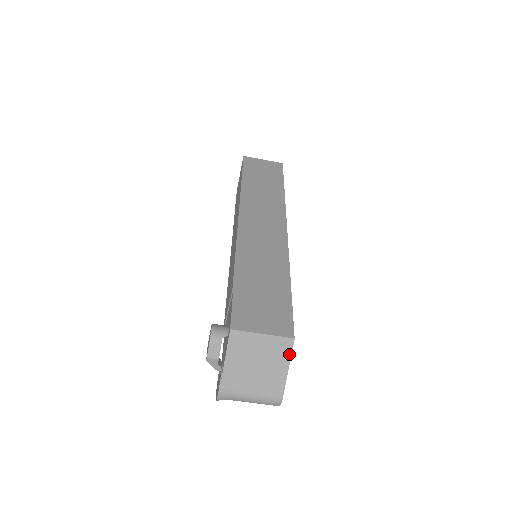
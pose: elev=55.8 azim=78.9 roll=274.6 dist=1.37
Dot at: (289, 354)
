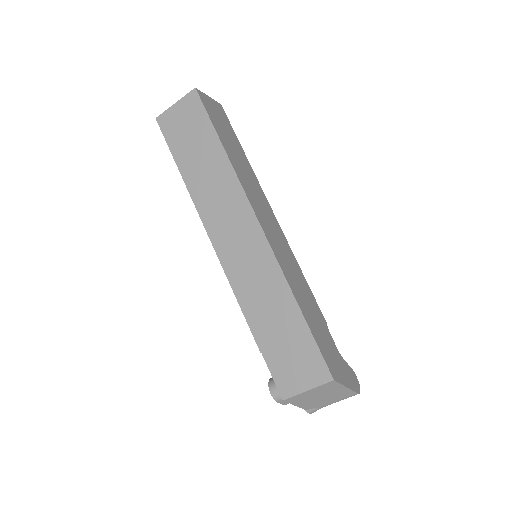
Dot at: (339, 385)
